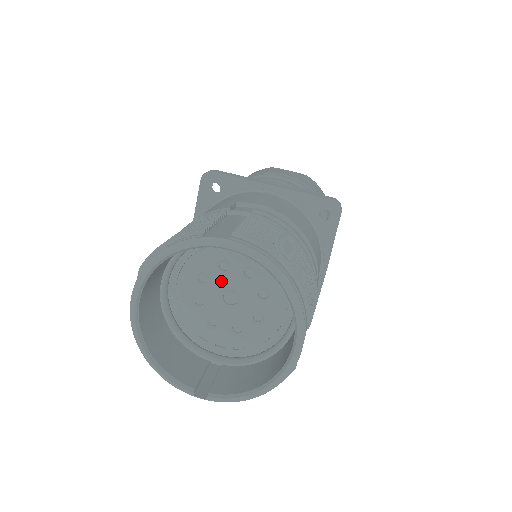
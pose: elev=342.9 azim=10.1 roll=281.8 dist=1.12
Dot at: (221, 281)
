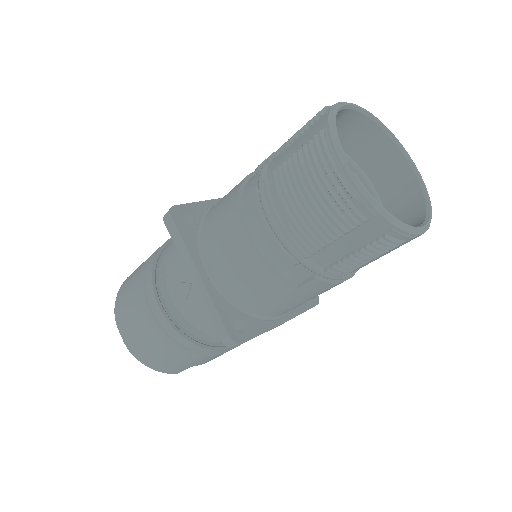
Dot at: occluded
